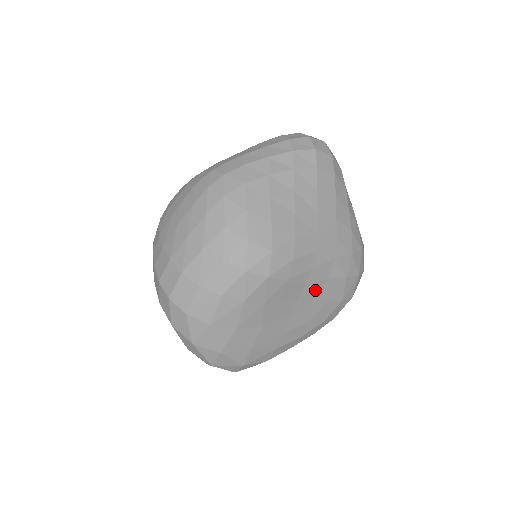
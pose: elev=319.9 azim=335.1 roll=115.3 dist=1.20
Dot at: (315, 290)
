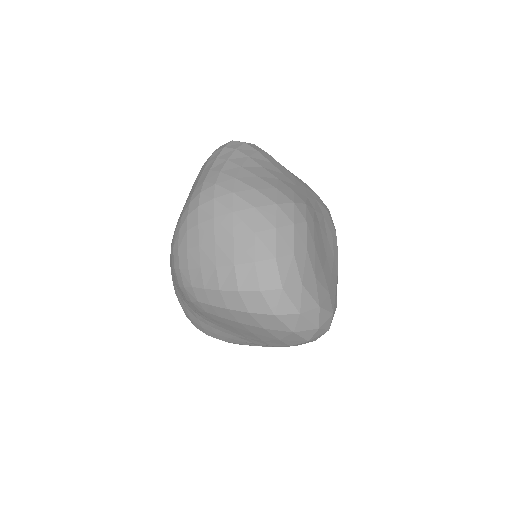
Dot at: (324, 228)
